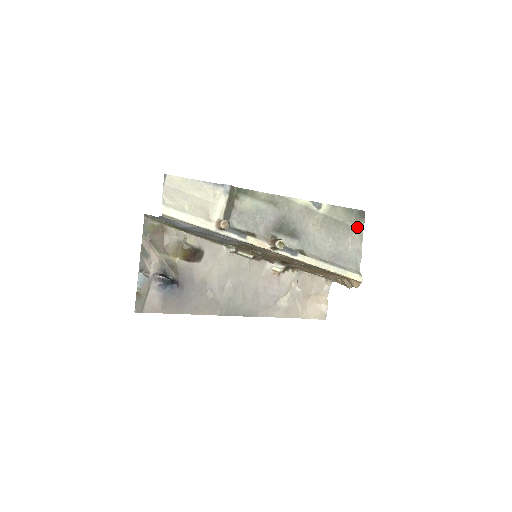
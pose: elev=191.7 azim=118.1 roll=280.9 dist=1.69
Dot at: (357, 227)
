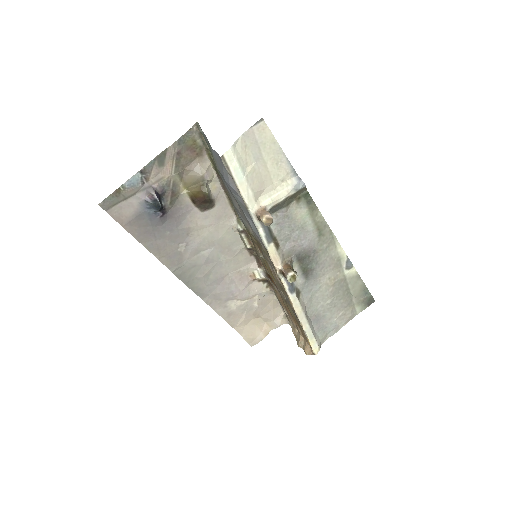
Dot at: (356, 308)
